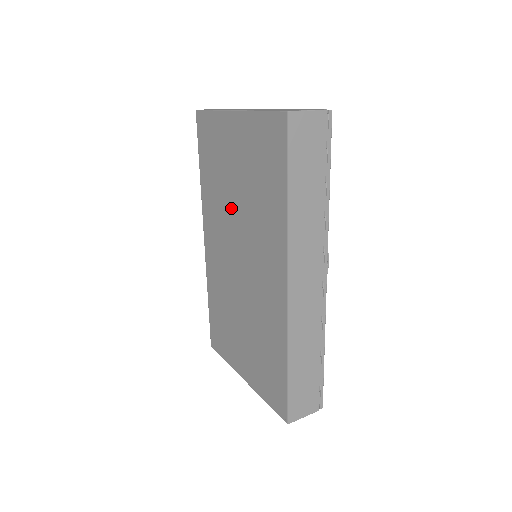
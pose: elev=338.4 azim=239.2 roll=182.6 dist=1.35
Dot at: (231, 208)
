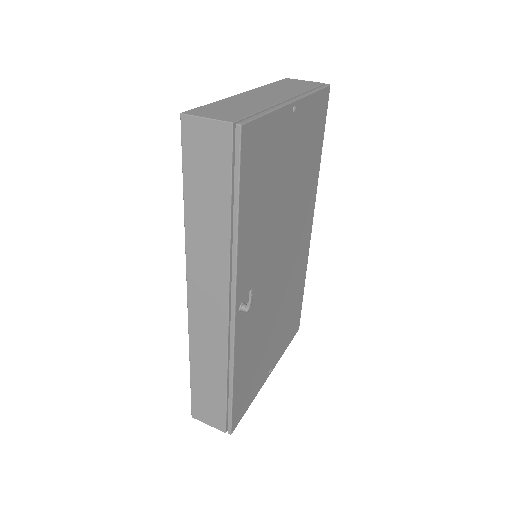
Dot at: occluded
